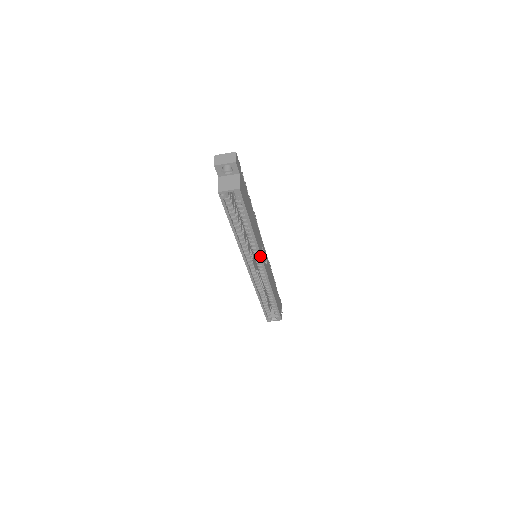
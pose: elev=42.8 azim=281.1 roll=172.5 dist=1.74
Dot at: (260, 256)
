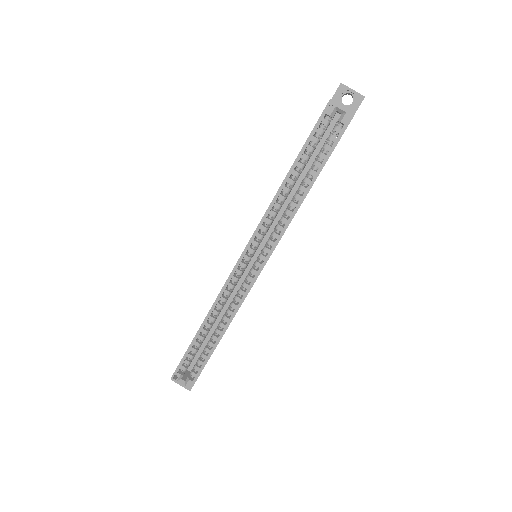
Dot at: (277, 242)
